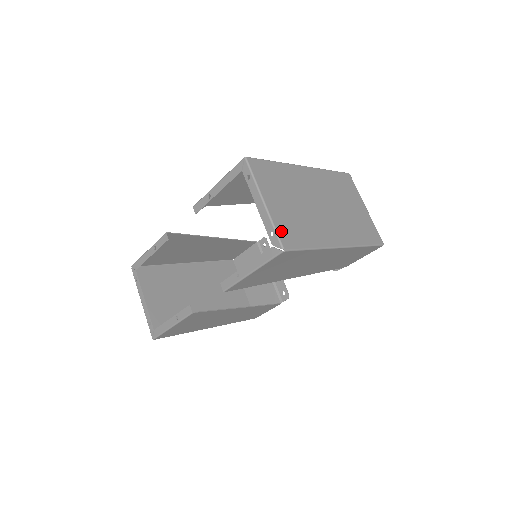
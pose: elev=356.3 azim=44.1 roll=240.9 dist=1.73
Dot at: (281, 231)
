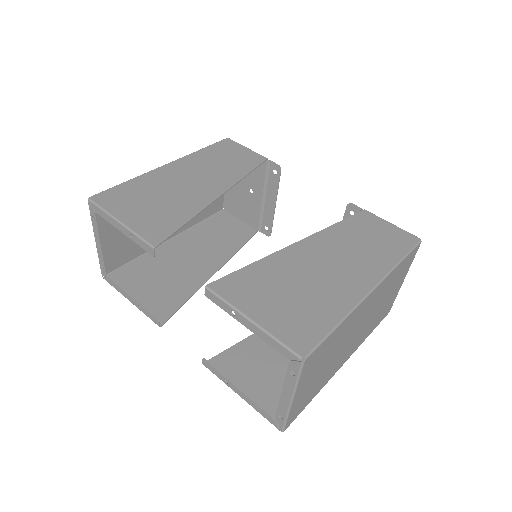
Dot at: (292, 416)
